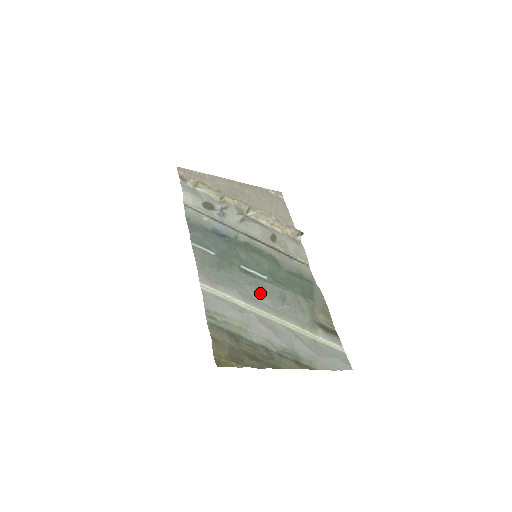
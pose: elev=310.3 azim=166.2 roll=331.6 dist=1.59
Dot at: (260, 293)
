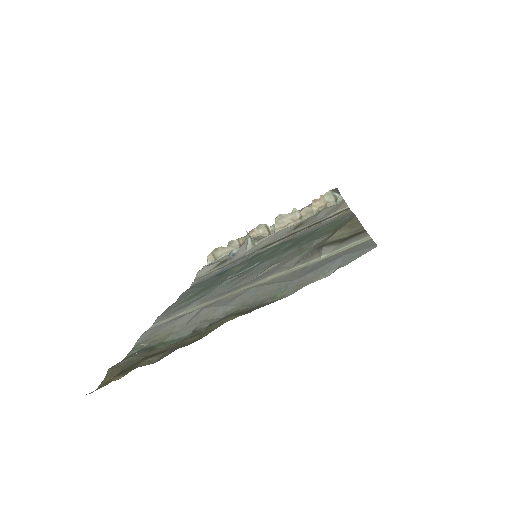
Dot at: (236, 283)
